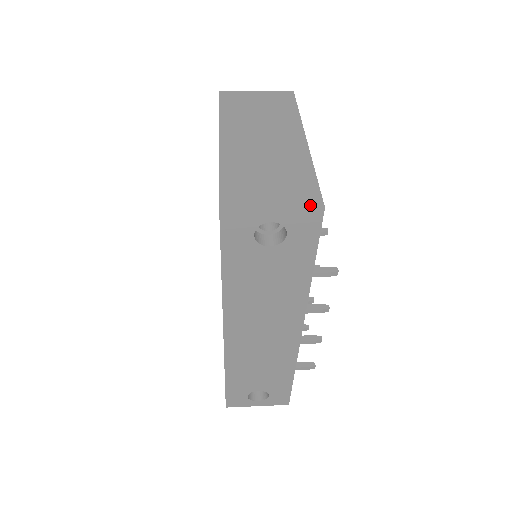
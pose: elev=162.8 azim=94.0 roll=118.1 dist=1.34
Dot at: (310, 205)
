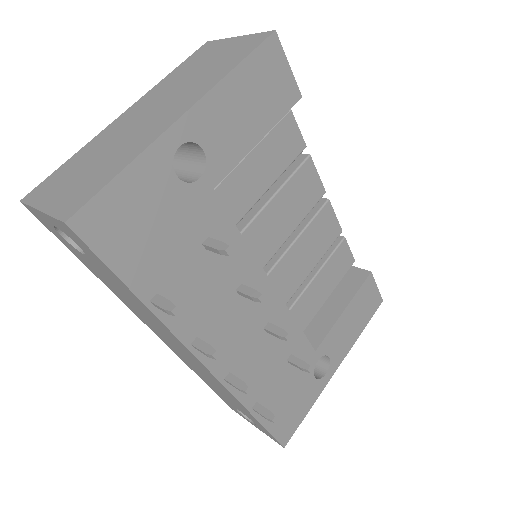
Dot at: (61, 215)
